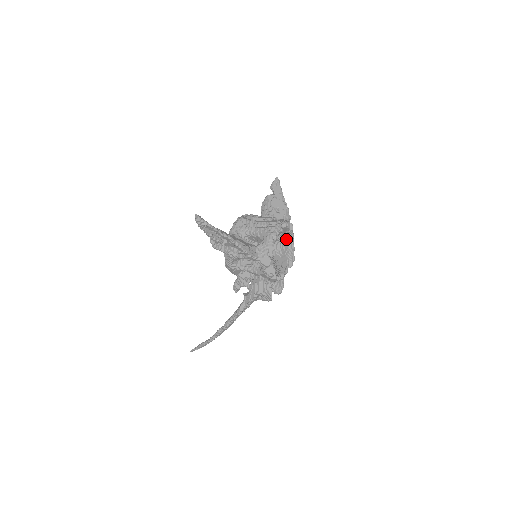
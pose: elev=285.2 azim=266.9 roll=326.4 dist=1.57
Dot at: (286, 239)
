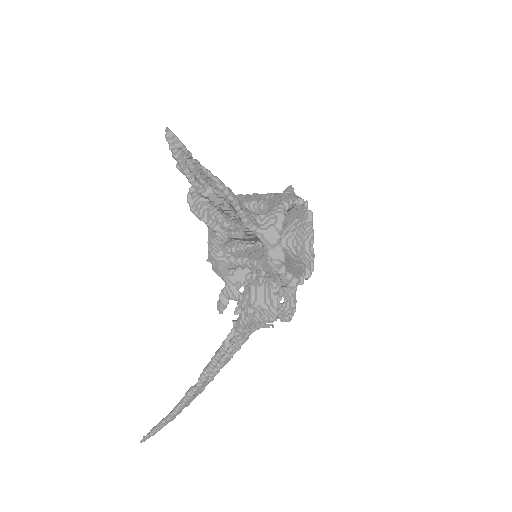
Dot at: (302, 234)
